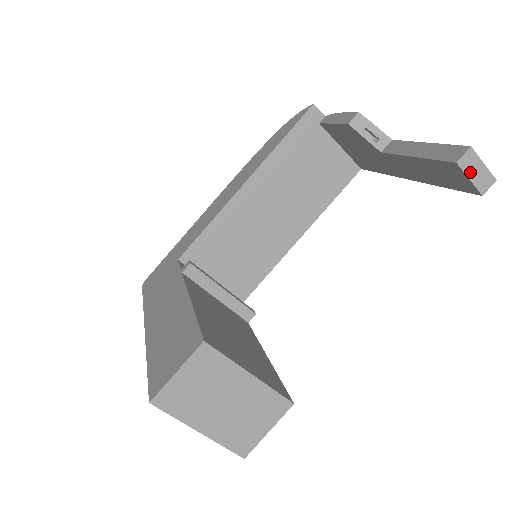
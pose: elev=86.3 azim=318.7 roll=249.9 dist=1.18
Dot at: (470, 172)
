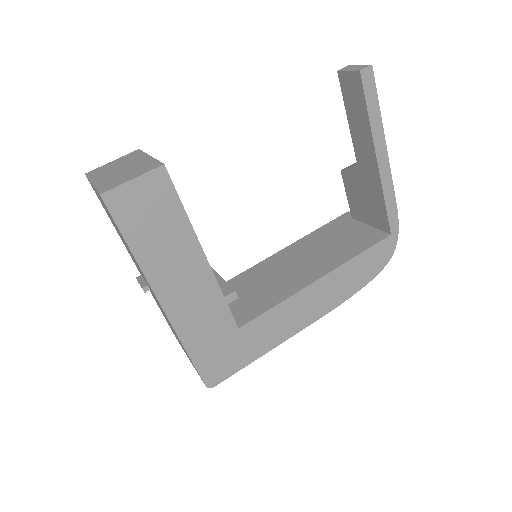
Dot at: (348, 70)
